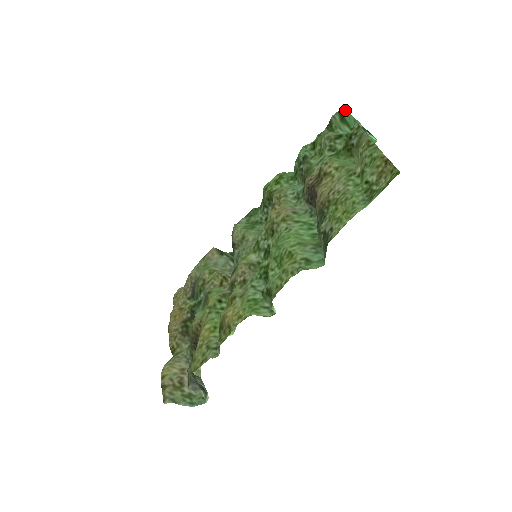
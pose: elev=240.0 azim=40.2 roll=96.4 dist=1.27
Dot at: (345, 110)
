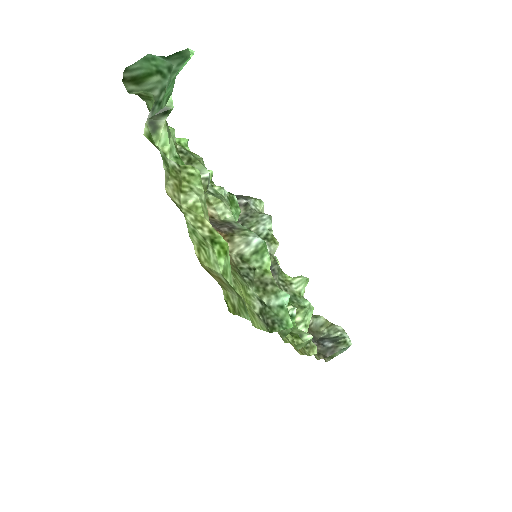
Dot at: (124, 70)
